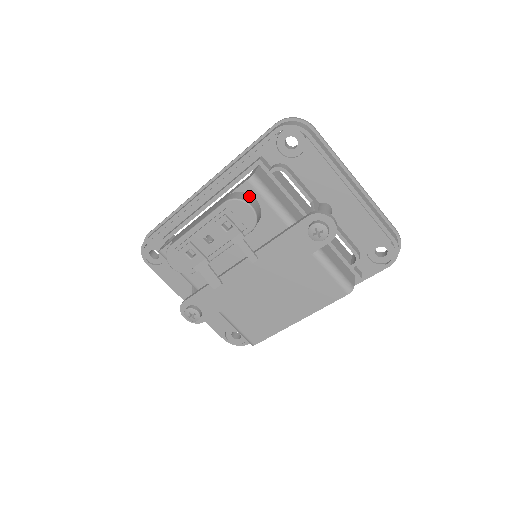
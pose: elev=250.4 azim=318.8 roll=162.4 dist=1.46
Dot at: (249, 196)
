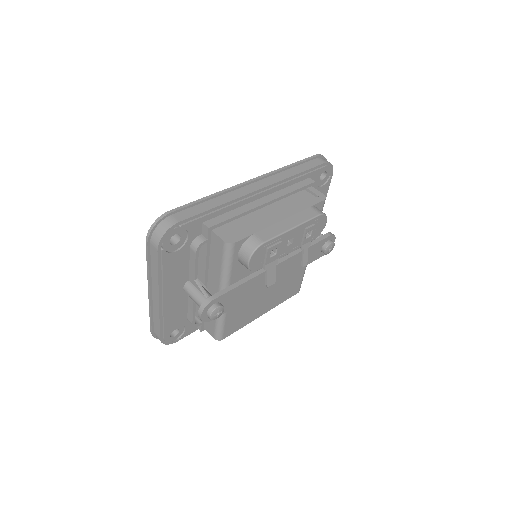
Dot at: occluded
